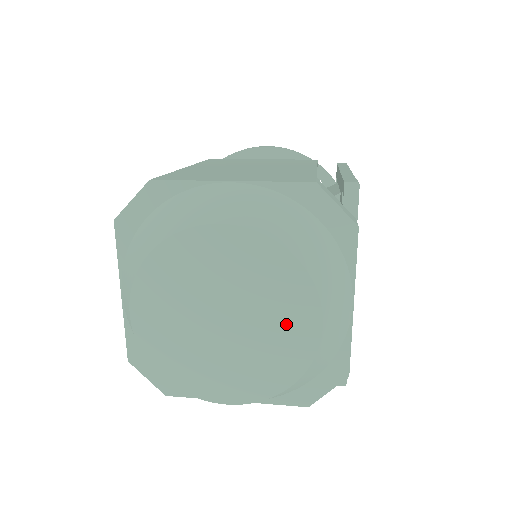
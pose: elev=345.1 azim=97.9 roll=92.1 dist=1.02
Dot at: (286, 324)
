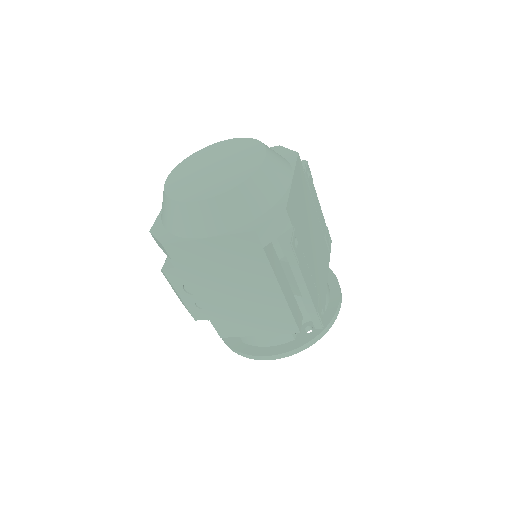
Dot at: (246, 161)
